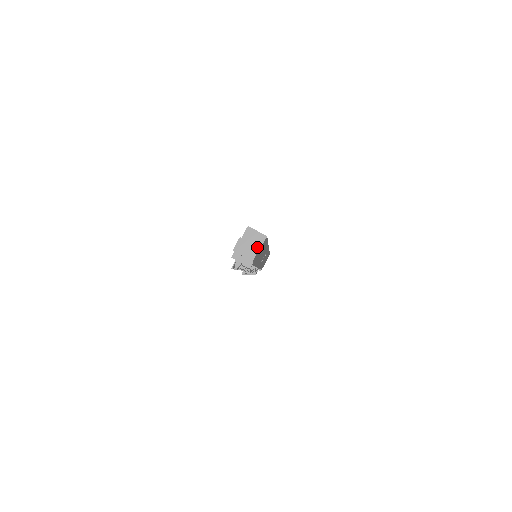
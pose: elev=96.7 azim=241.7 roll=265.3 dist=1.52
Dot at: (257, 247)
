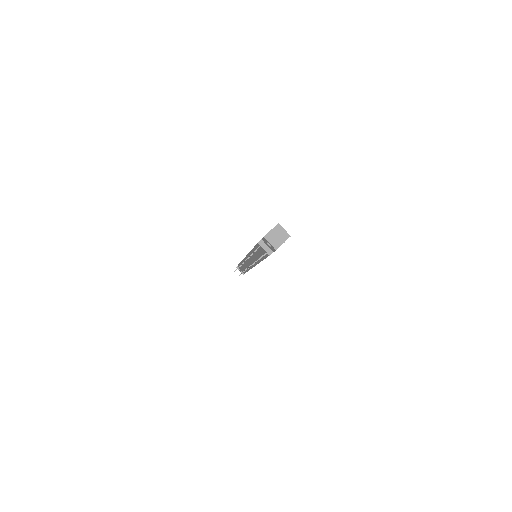
Dot at: (283, 241)
